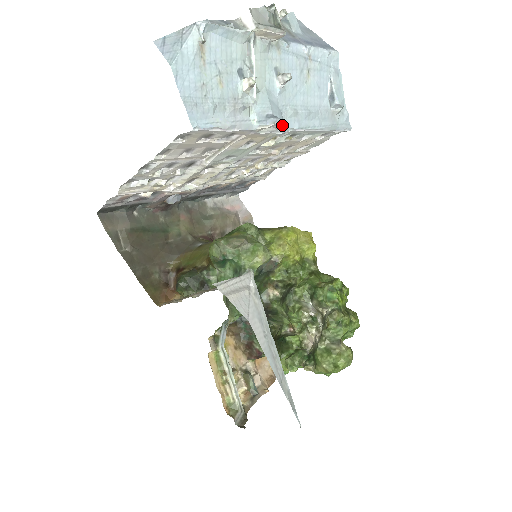
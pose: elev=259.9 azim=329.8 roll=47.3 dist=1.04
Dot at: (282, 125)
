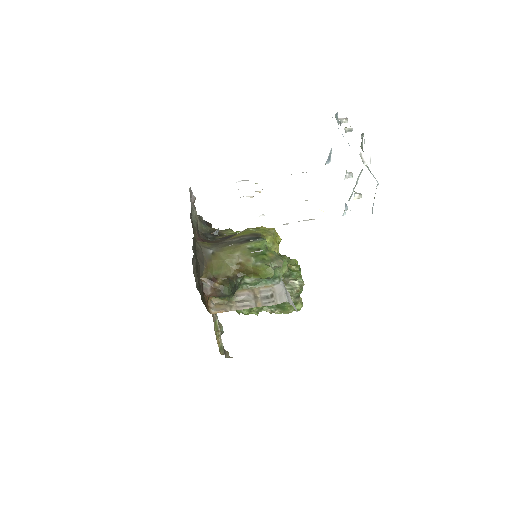
Dot at: occluded
